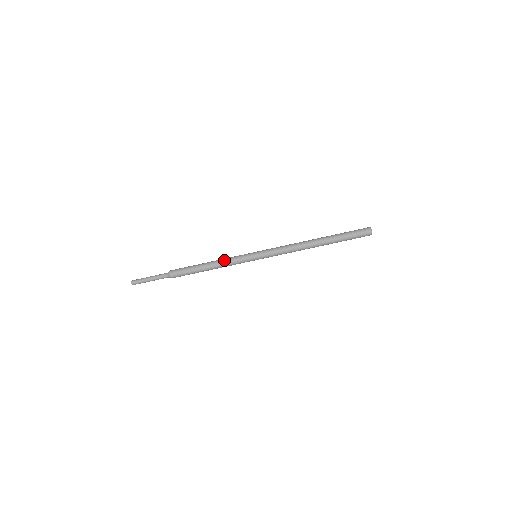
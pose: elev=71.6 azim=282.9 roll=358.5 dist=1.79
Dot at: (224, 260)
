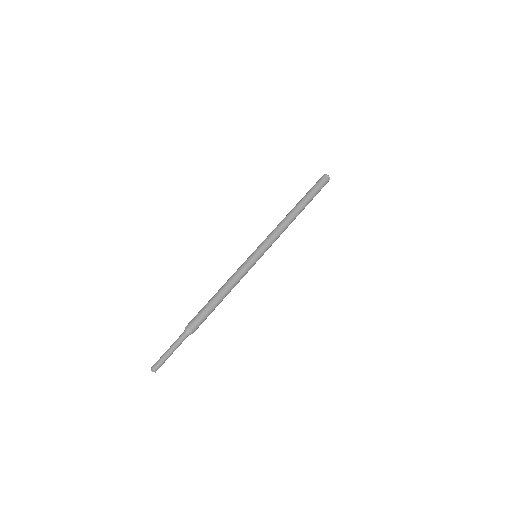
Dot at: occluded
